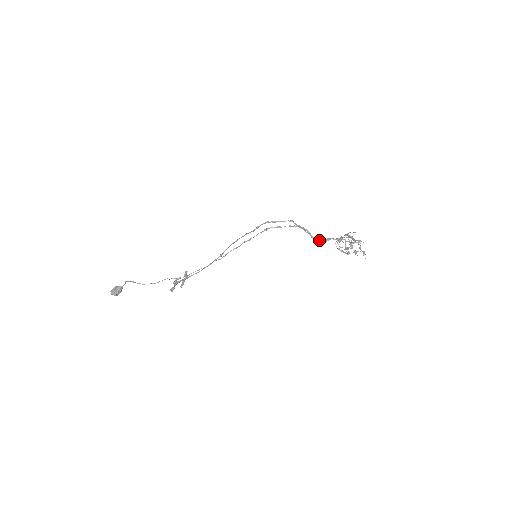
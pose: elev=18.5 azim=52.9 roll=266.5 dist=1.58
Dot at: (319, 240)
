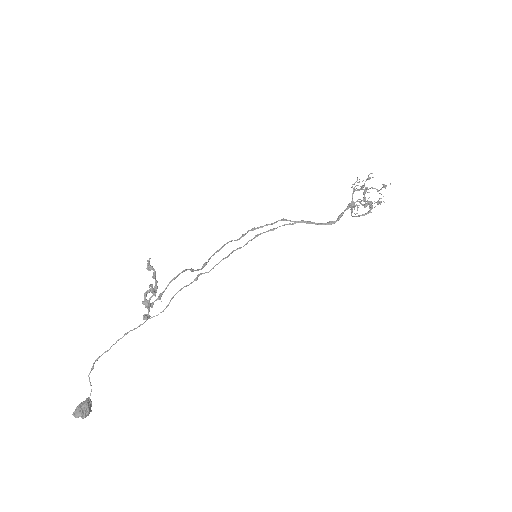
Dot at: (329, 222)
